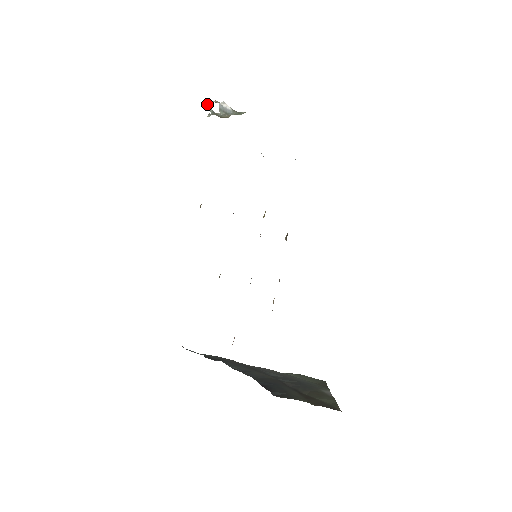
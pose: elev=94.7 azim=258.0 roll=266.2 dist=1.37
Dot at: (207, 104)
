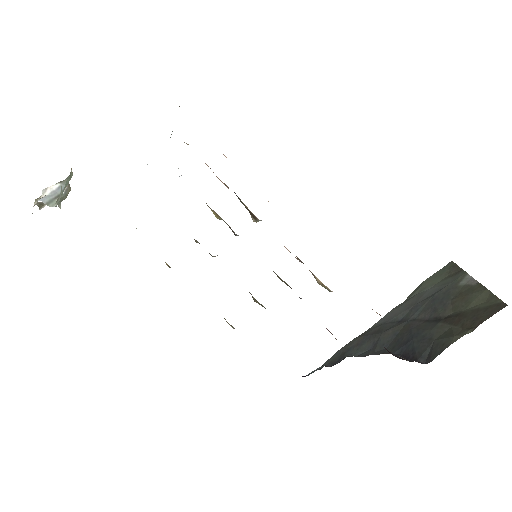
Dot at: (40, 206)
